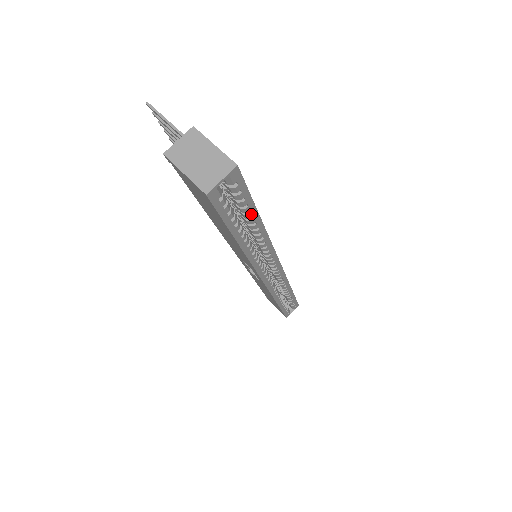
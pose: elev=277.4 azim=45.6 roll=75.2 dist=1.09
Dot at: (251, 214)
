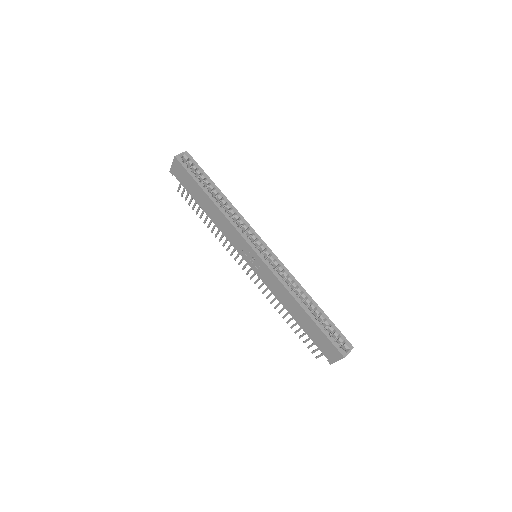
Dot at: (208, 181)
